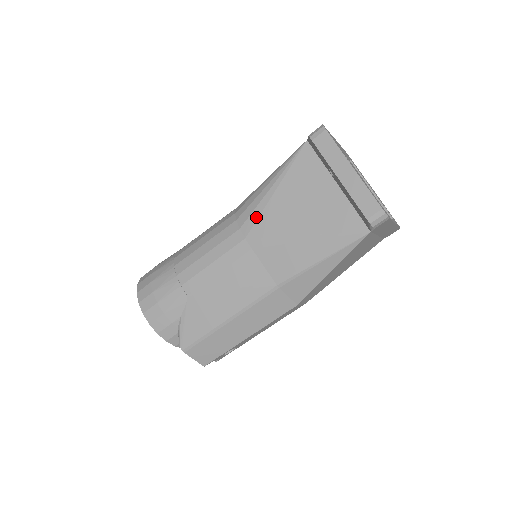
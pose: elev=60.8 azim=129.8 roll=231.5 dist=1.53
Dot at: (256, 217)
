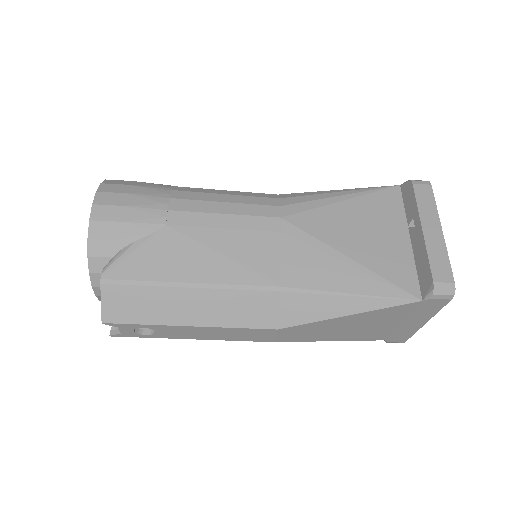
Dot at: (306, 208)
